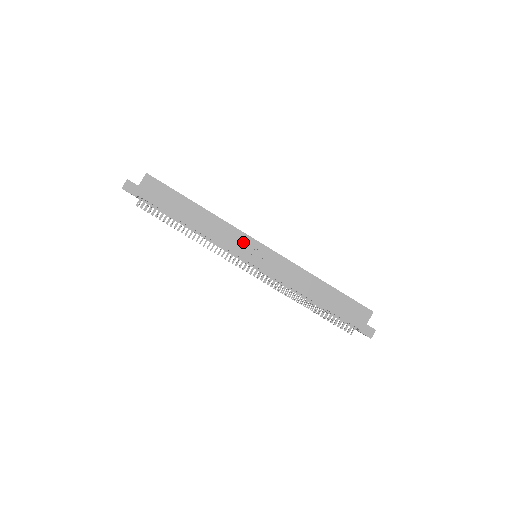
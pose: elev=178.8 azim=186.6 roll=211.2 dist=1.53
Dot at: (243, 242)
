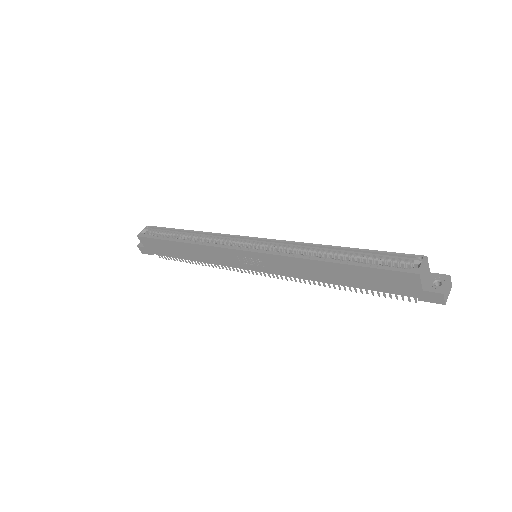
Dot at: (230, 256)
